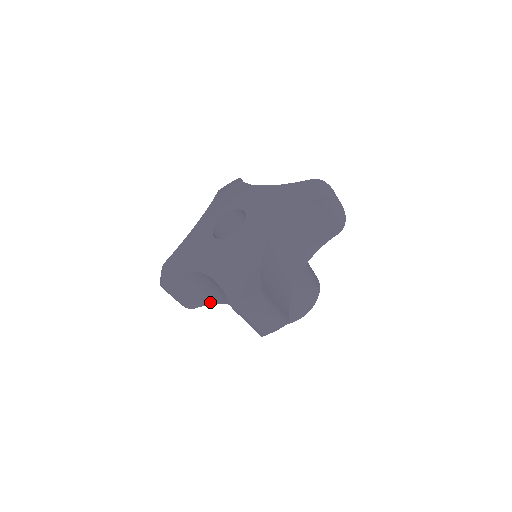
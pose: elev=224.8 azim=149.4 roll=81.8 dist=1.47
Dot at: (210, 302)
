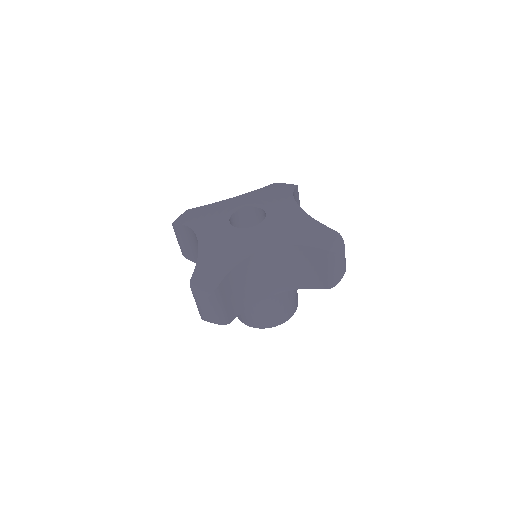
Dot at: occluded
